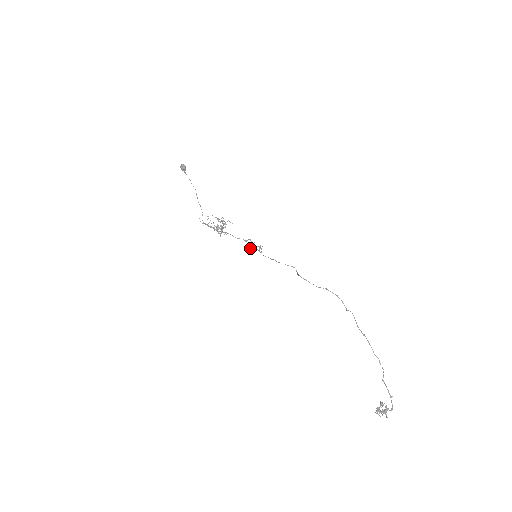
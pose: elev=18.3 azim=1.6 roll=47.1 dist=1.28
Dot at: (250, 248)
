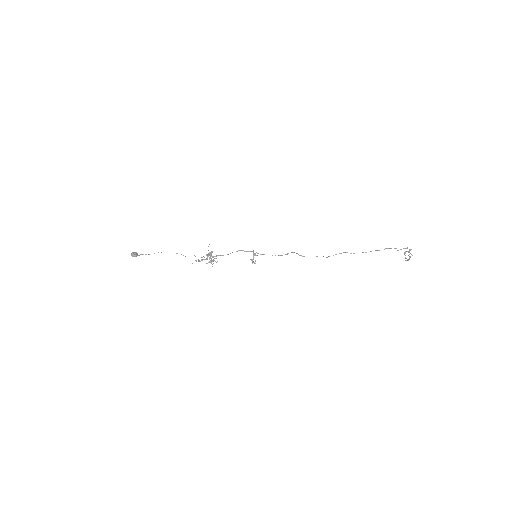
Dot at: occluded
